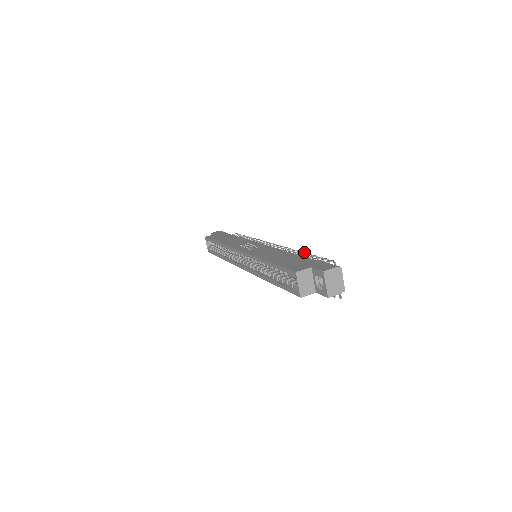
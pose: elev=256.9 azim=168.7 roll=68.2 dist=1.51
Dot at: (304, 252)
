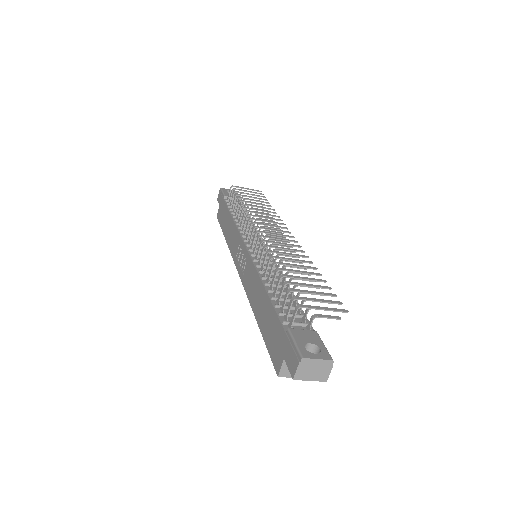
Dot at: (275, 271)
